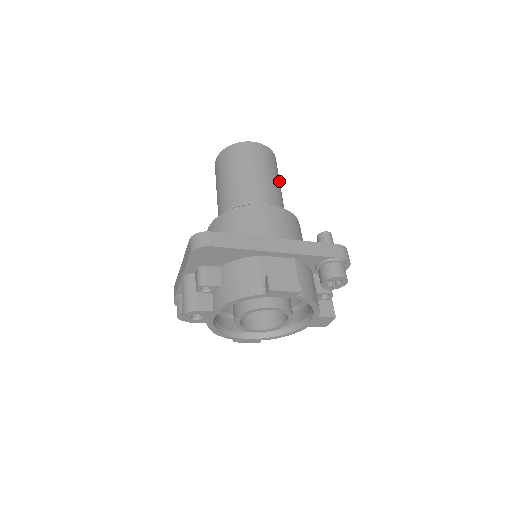
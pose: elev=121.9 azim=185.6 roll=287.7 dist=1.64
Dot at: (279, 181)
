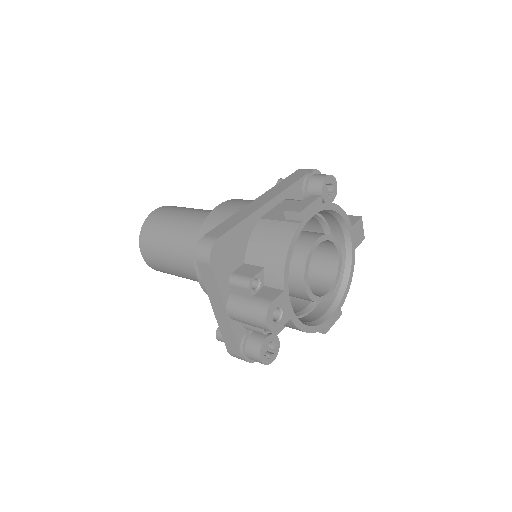
Dot at: occluded
